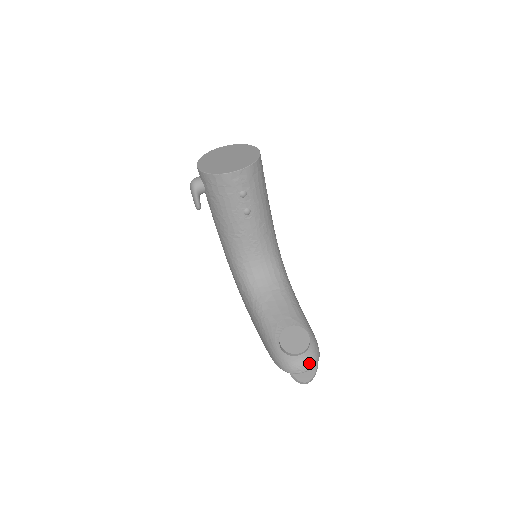
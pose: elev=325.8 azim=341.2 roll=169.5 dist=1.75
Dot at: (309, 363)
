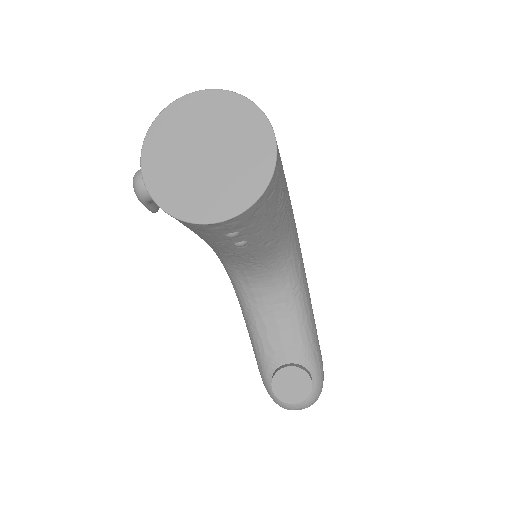
Dot at: (305, 407)
